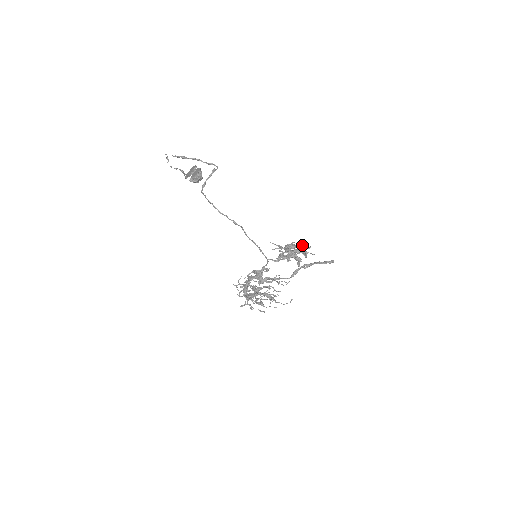
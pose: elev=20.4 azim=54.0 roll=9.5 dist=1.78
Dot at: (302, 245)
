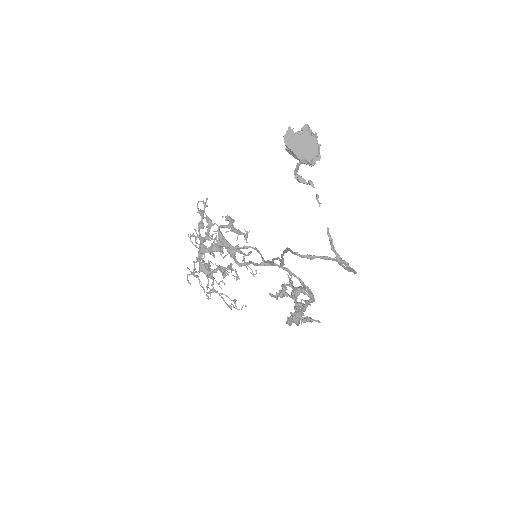
Dot at: (312, 297)
